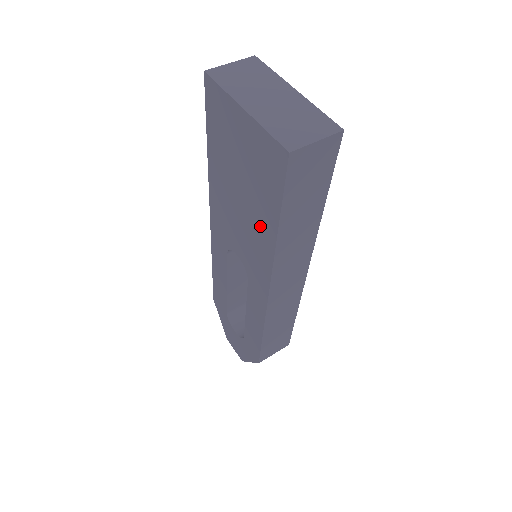
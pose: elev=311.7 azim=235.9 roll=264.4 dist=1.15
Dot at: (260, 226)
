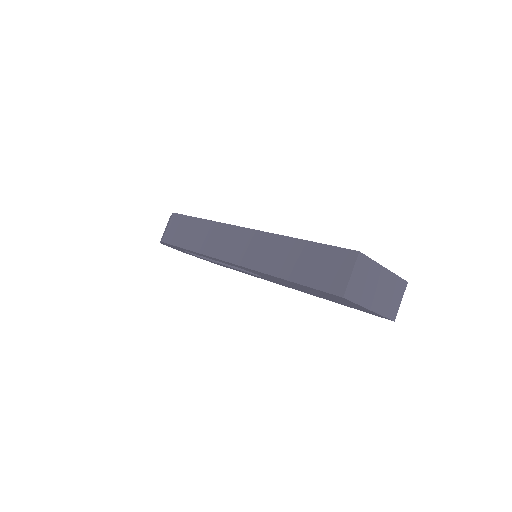
Dot at: occluded
